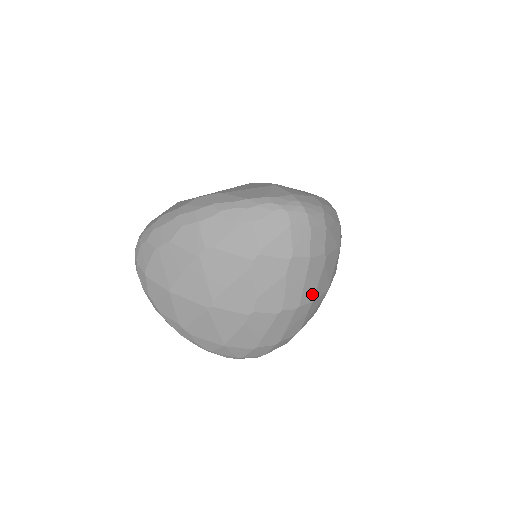
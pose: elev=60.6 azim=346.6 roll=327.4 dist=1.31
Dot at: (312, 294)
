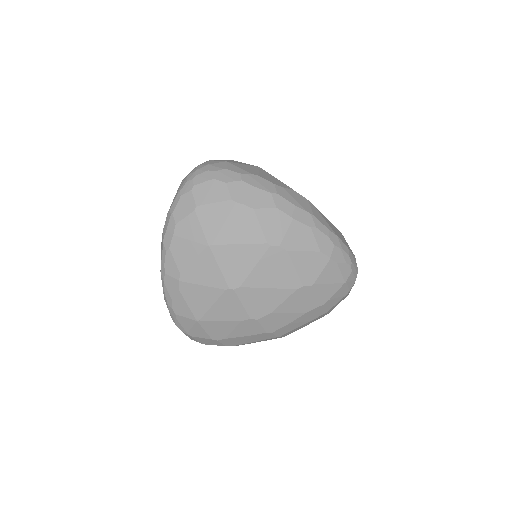
Dot at: (291, 332)
